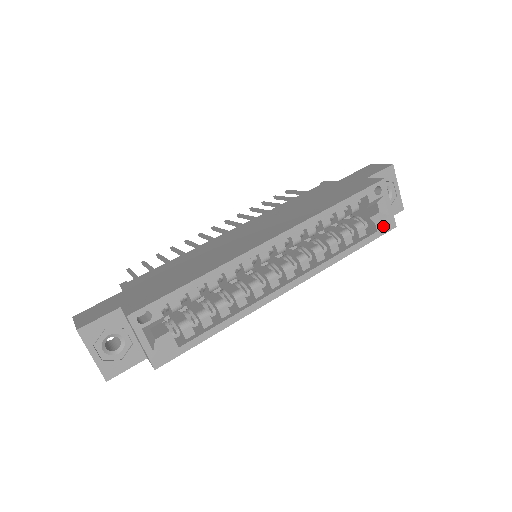
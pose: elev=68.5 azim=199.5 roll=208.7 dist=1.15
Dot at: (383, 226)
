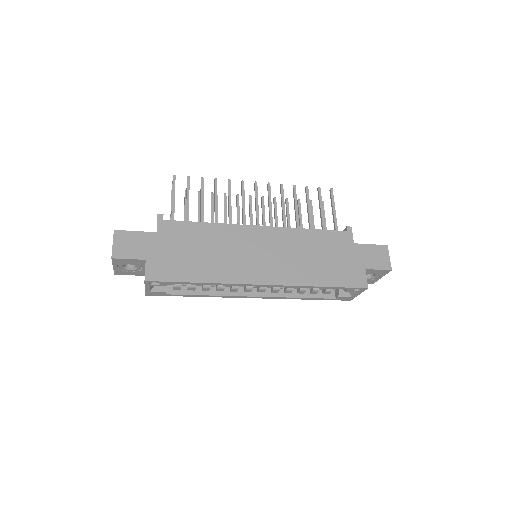
Dot at: (342, 298)
